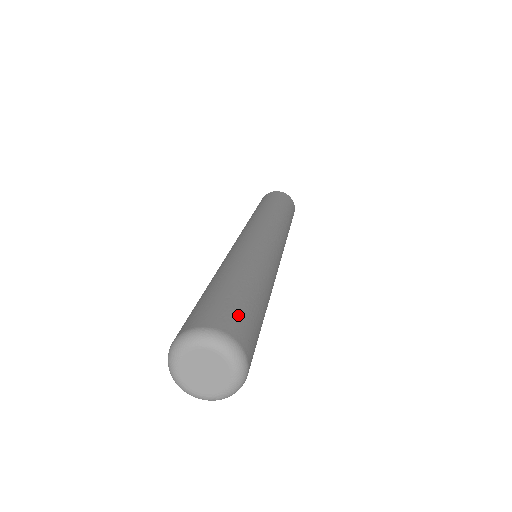
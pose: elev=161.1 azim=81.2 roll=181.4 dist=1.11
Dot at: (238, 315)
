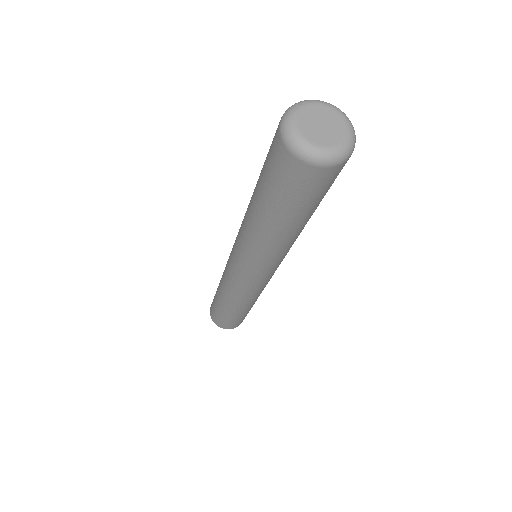
Dot at: occluded
